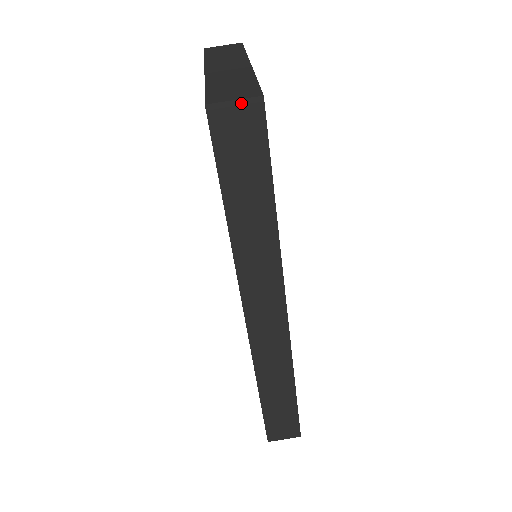
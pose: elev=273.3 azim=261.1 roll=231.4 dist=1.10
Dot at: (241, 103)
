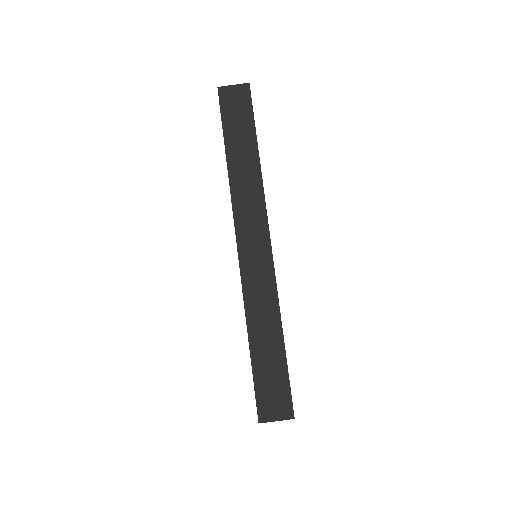
Dot at: (237, 86)
